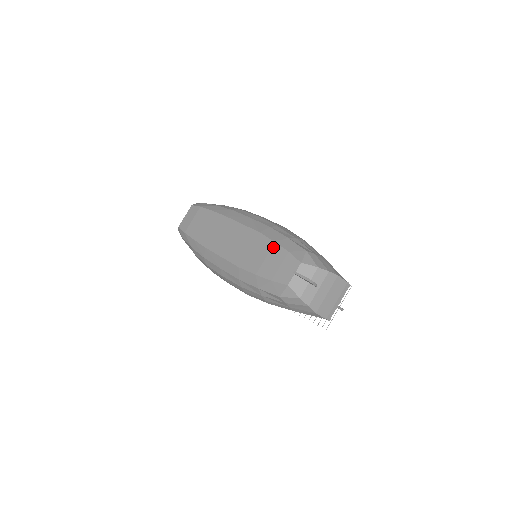
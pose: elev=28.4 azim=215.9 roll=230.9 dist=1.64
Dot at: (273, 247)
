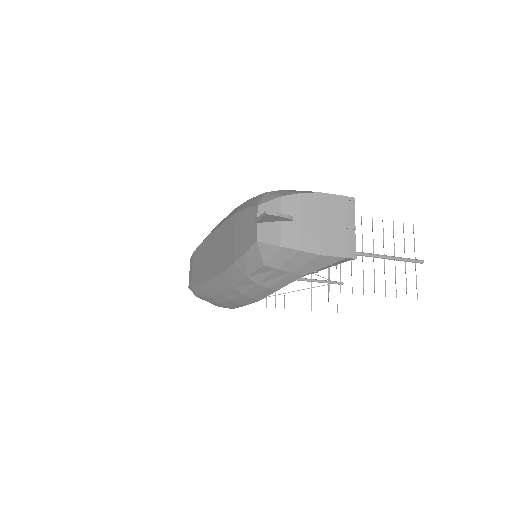
Dot at: (236, 219)
